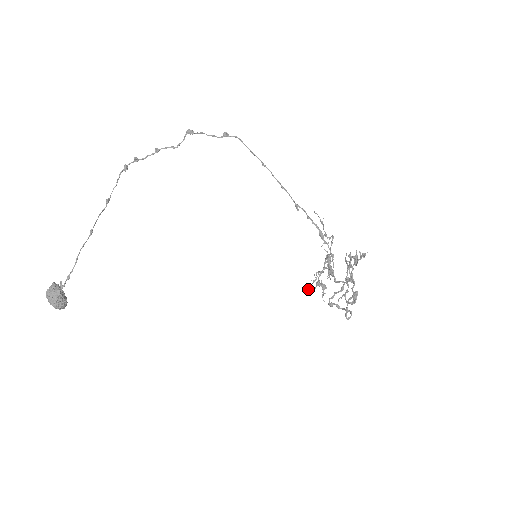
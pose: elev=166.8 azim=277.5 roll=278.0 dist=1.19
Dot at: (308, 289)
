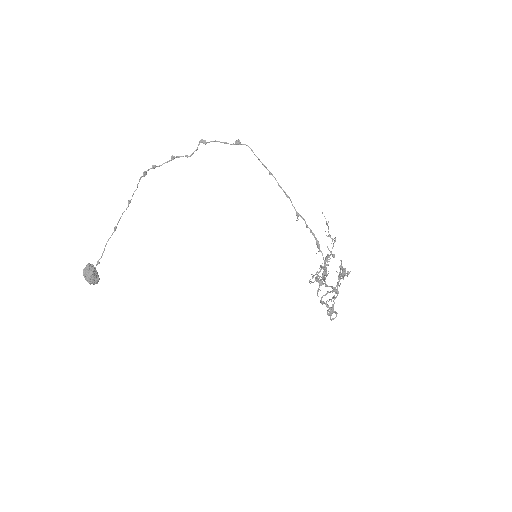
Dot at: (309, 280)
